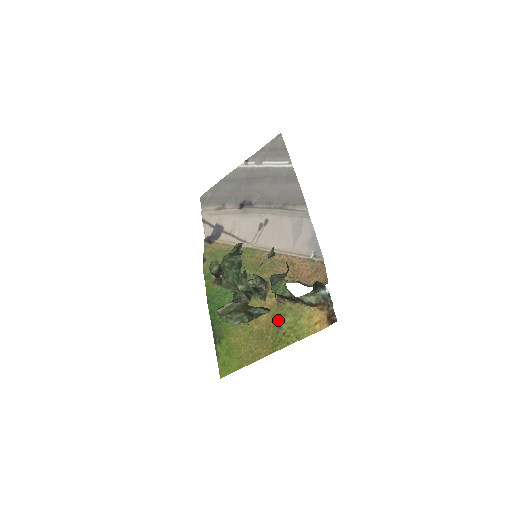
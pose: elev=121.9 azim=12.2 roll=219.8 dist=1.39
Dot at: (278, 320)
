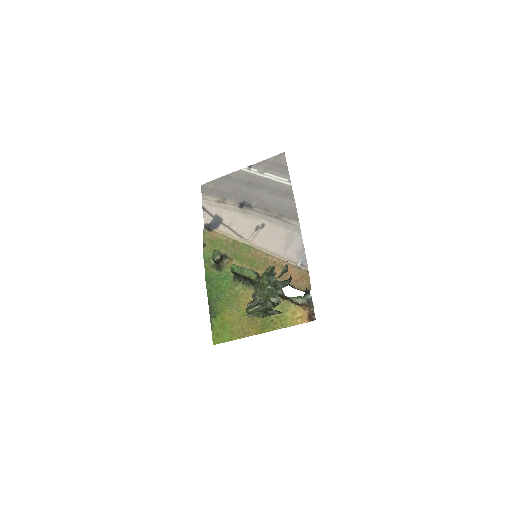
Dot at: occluded
